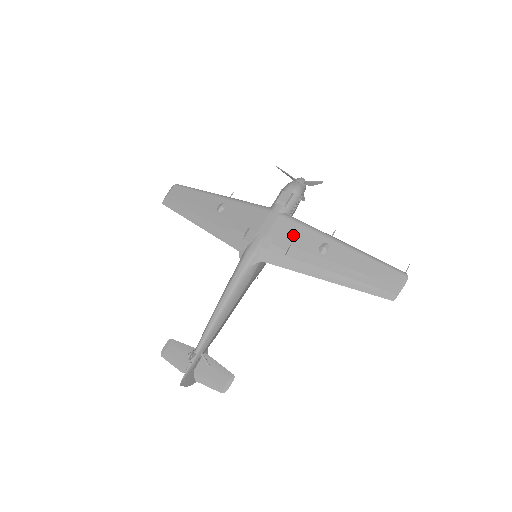
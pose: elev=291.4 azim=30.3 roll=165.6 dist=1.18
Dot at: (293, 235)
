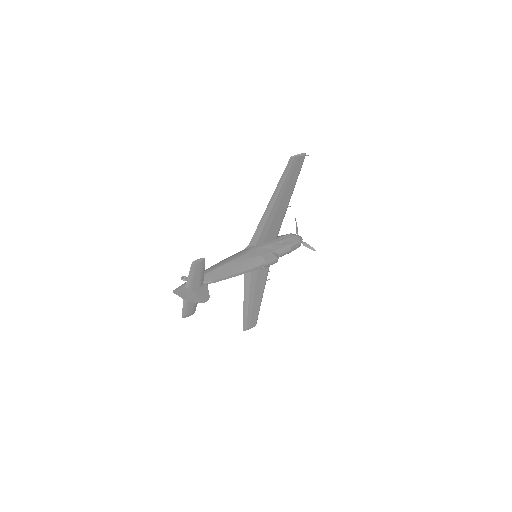
Dot at: occluded
